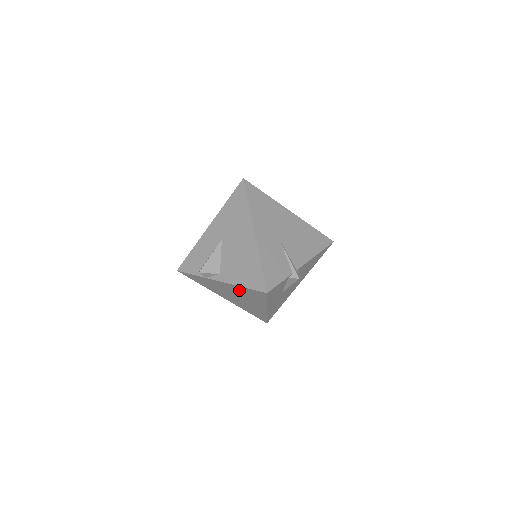
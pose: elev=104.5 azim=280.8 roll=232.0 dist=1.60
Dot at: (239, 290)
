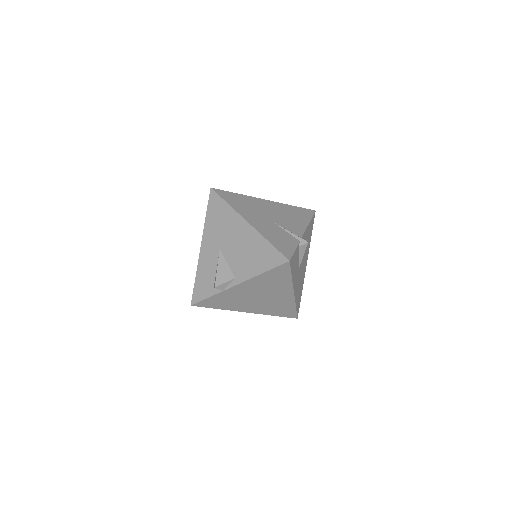
Dot at: (260, 282)
